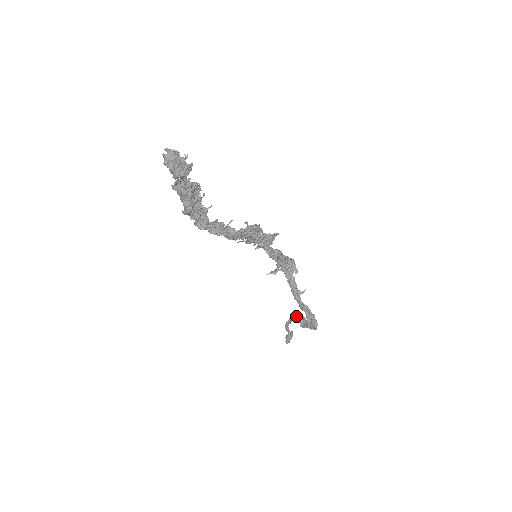
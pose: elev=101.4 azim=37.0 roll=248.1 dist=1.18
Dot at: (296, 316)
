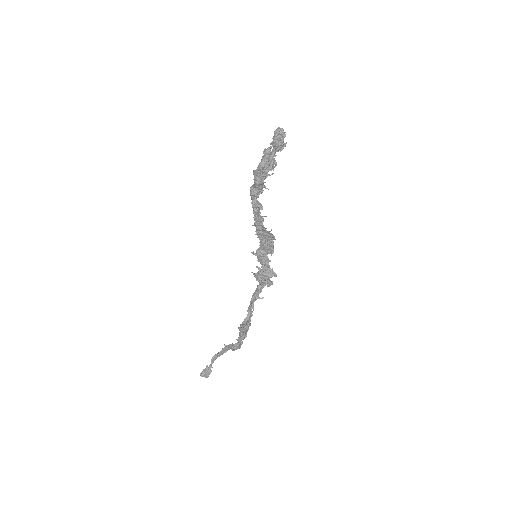
Dot at: occluded
